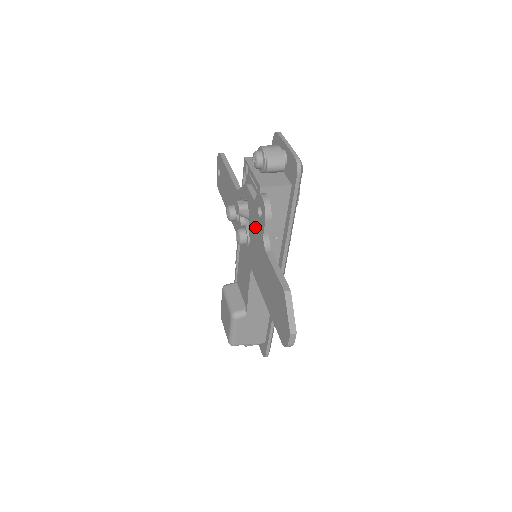
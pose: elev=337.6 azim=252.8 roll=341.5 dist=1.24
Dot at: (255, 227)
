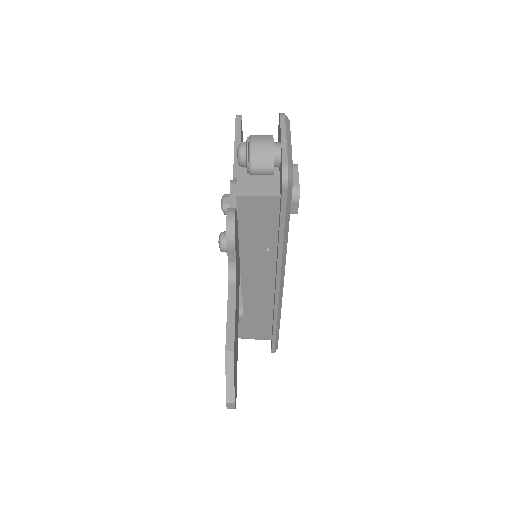
Dot at: occluded
